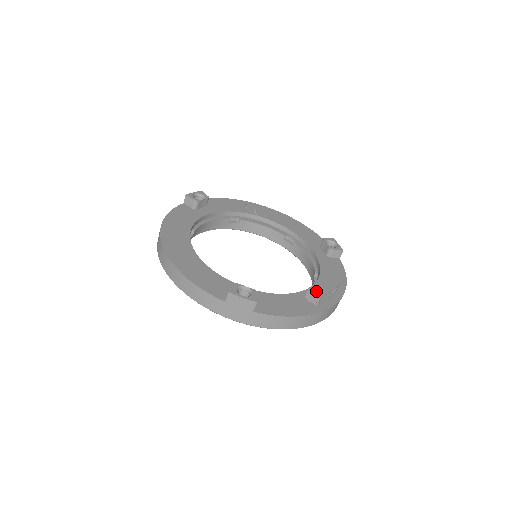
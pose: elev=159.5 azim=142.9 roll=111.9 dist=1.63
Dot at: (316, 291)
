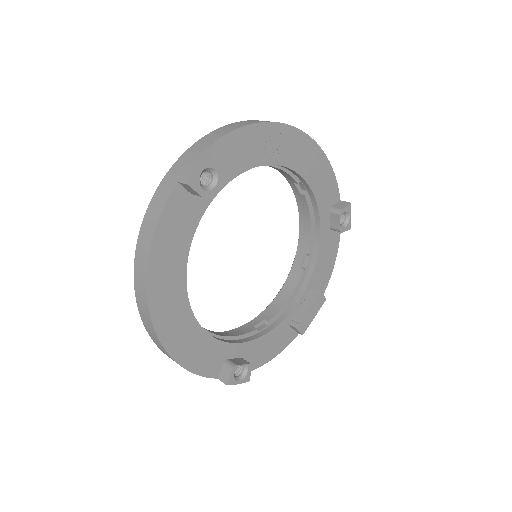
Dot at: (303, 326)
